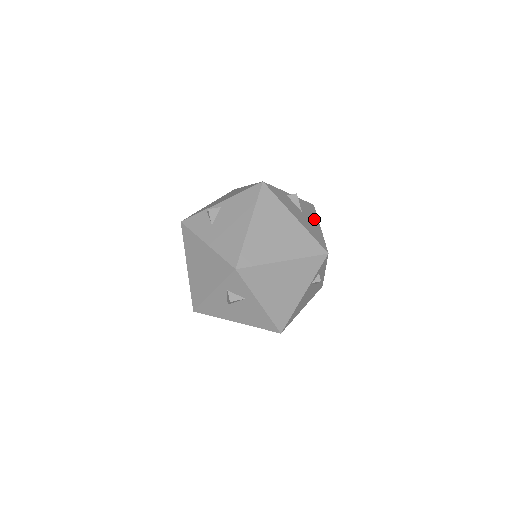
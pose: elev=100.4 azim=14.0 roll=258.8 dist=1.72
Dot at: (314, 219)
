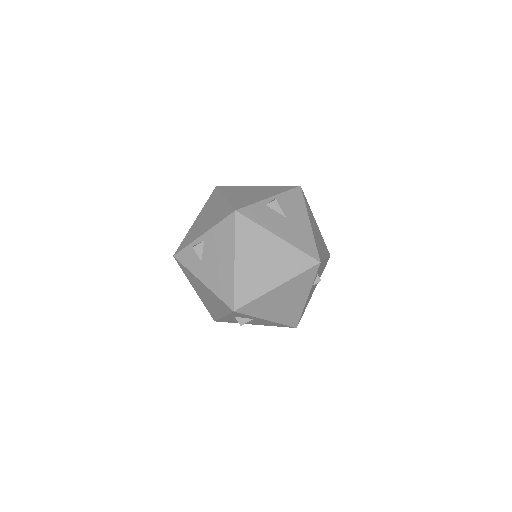
Dot at: (302, 215)
